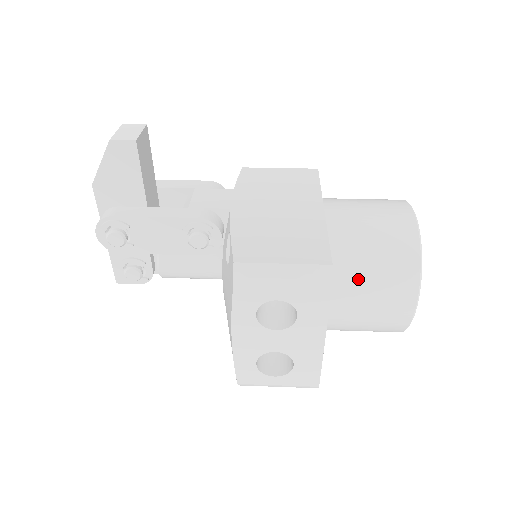
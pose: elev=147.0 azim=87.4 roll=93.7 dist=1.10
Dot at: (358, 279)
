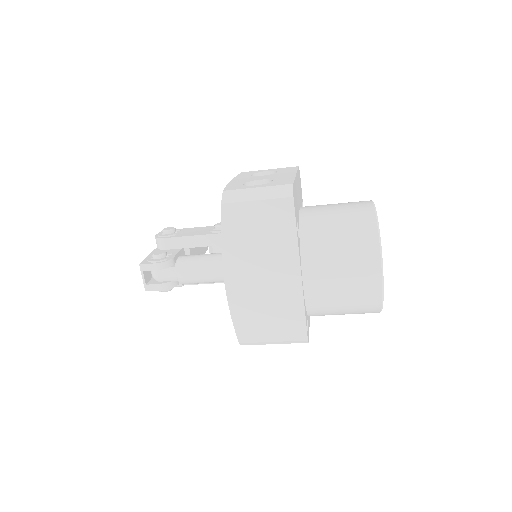
Dot at: occluded
